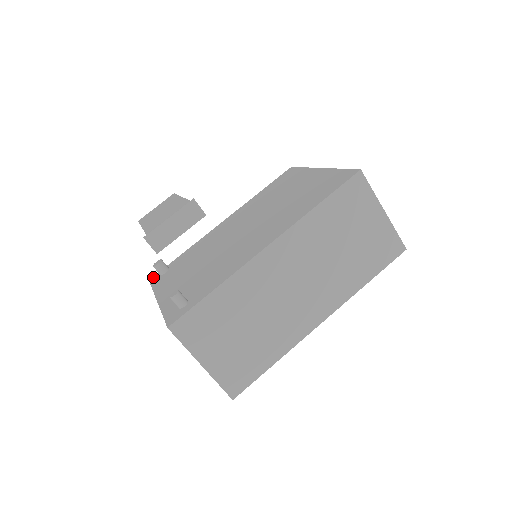
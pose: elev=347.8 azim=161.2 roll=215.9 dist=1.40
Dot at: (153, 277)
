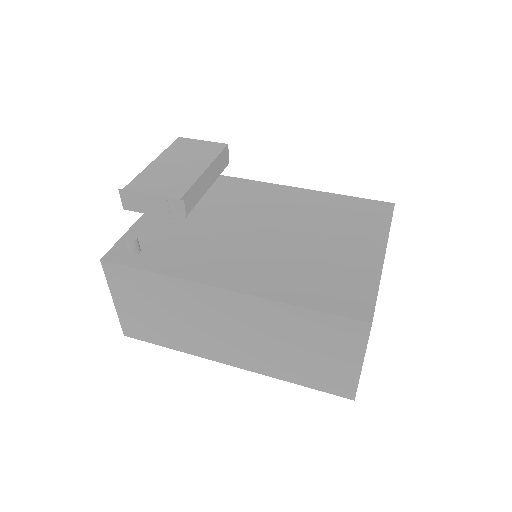
Dot at: occluded
